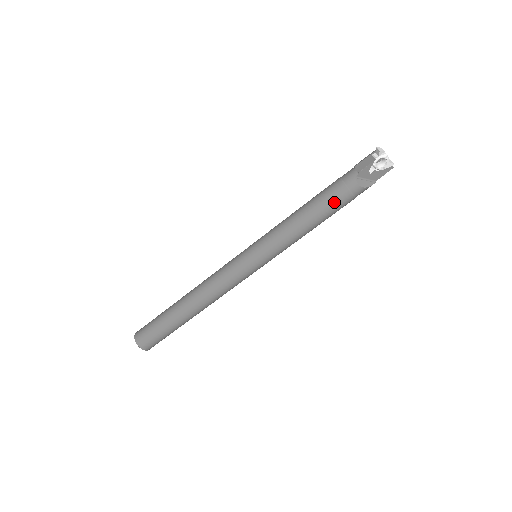
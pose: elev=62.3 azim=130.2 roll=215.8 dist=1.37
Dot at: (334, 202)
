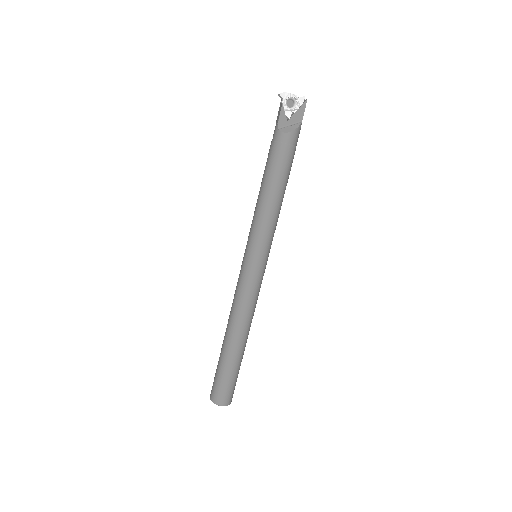
Dot at: (276, 161)
